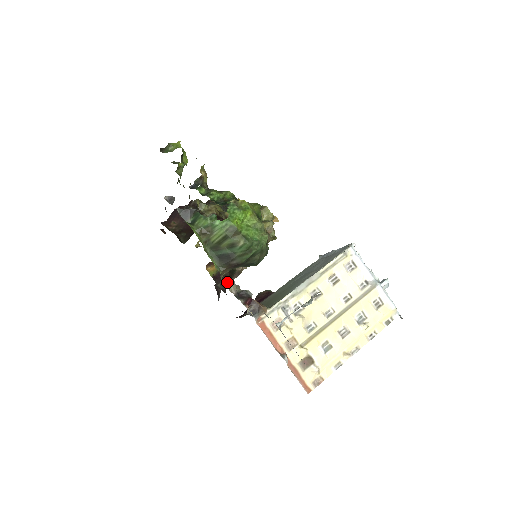
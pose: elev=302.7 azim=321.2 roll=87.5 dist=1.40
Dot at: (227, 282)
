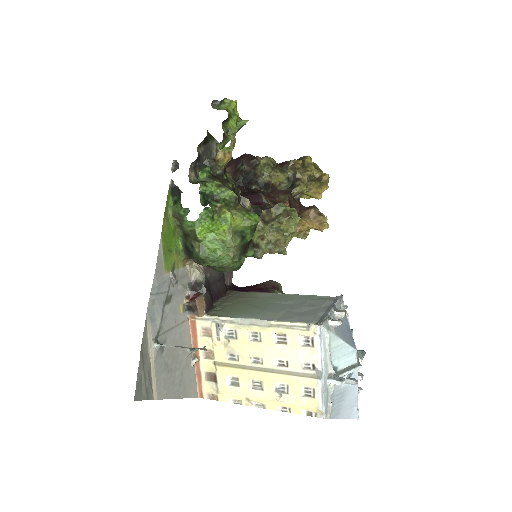
Dot at: occluded
